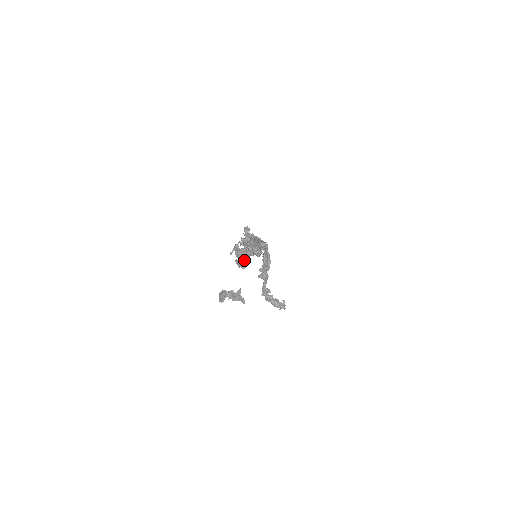
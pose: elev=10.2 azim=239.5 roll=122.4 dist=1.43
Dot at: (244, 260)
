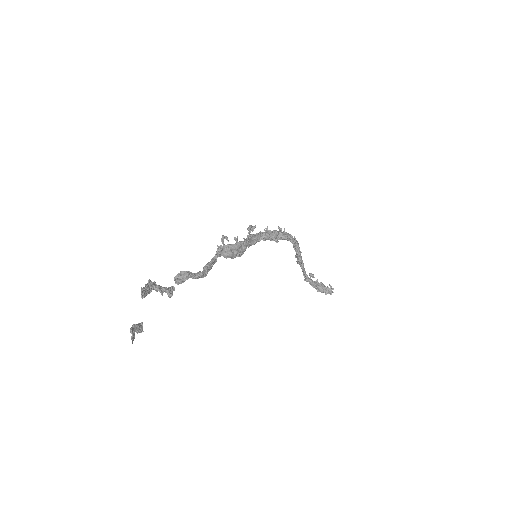
Dot at: occluded
